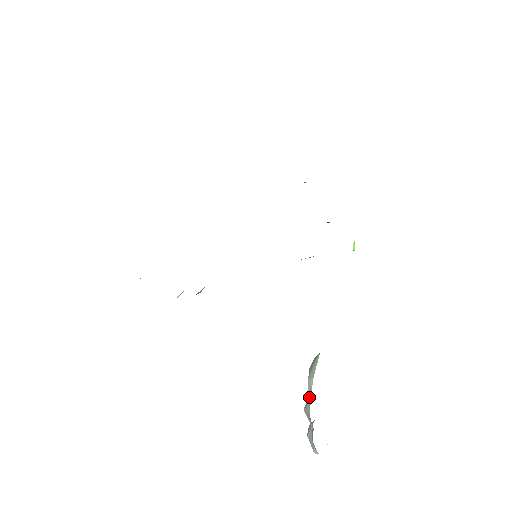
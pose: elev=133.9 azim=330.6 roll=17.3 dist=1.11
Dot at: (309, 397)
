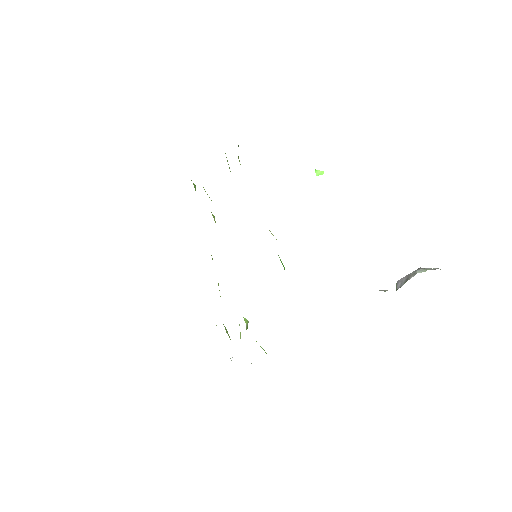
Dot at: occluded
